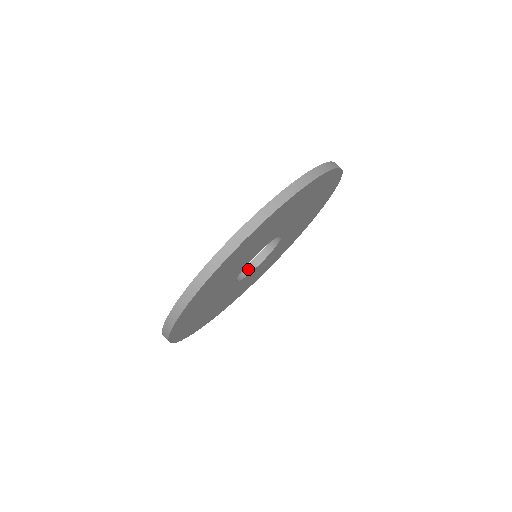
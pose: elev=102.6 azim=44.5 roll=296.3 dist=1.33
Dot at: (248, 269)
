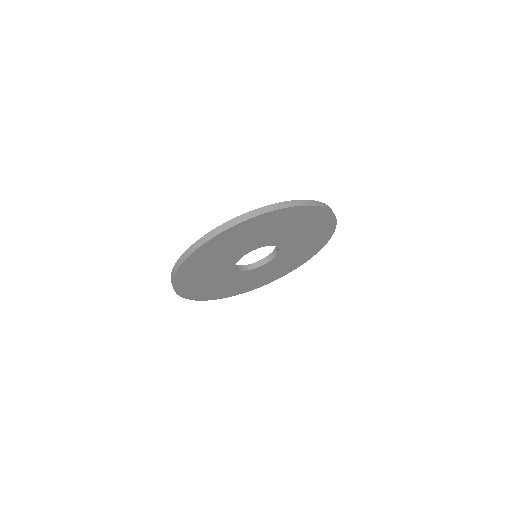
Dot at: (236, 267)
